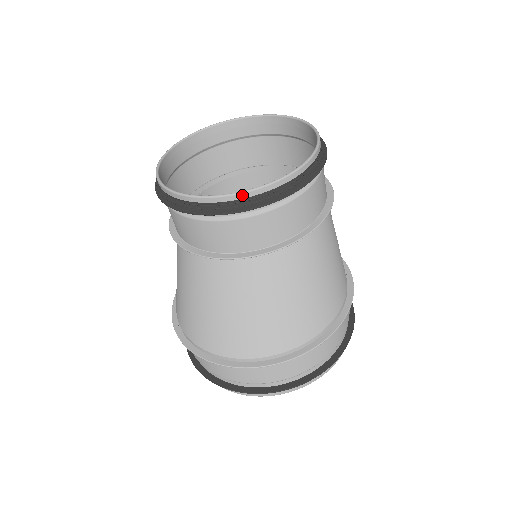
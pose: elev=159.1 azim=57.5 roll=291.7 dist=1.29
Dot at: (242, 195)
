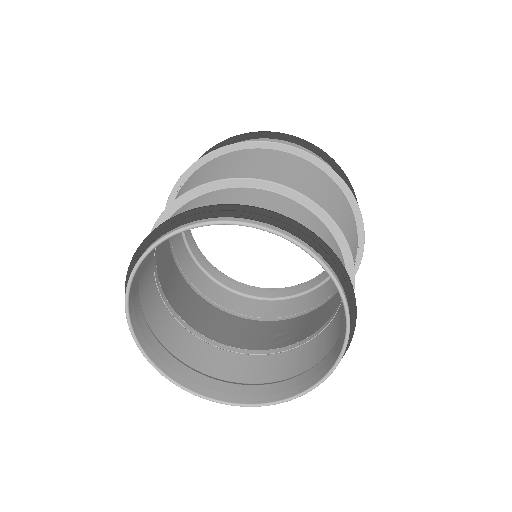
Dot at: (289, 399)
